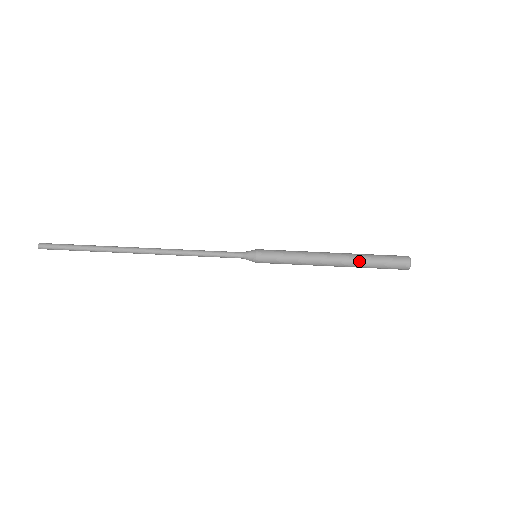
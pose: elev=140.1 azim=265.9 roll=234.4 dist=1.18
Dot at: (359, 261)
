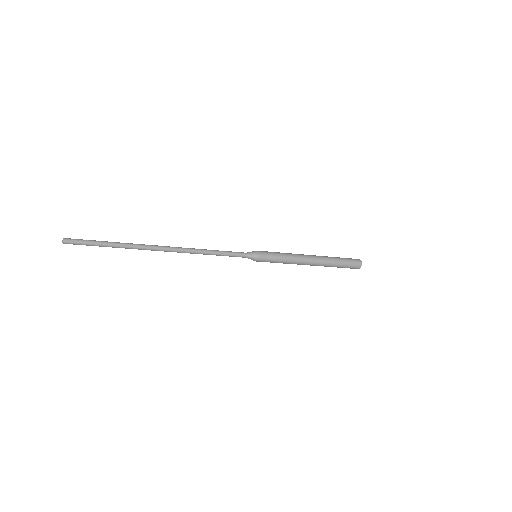
Dot at: (328, 257)
